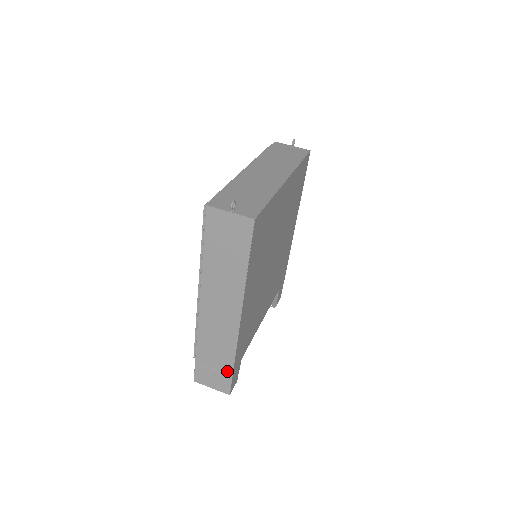
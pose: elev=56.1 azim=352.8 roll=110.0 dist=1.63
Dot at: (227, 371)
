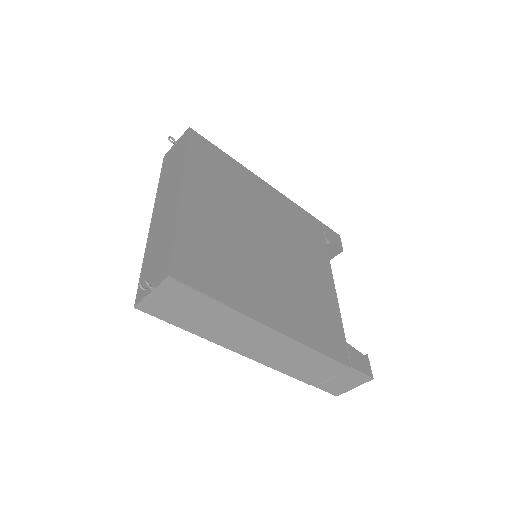
Dot at: (343, 370)
